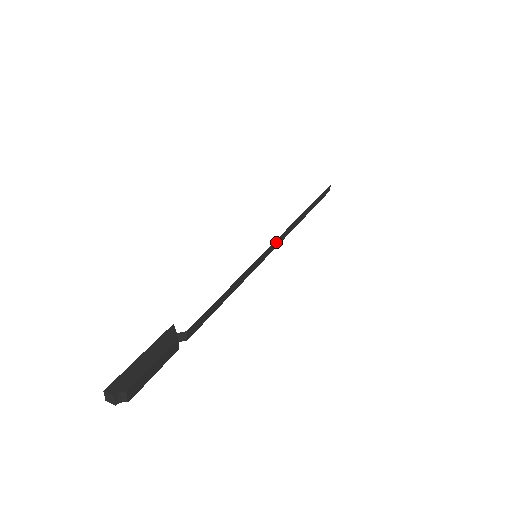
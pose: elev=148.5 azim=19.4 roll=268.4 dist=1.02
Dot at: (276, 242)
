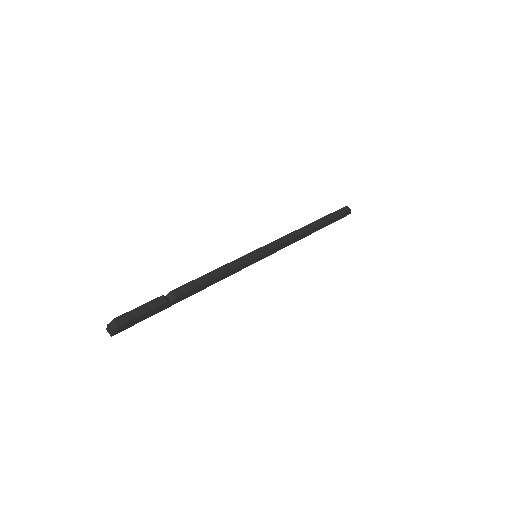
Dot at: (275, 243)
